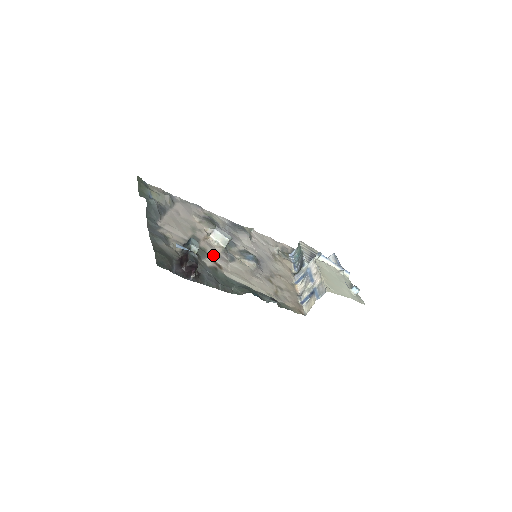
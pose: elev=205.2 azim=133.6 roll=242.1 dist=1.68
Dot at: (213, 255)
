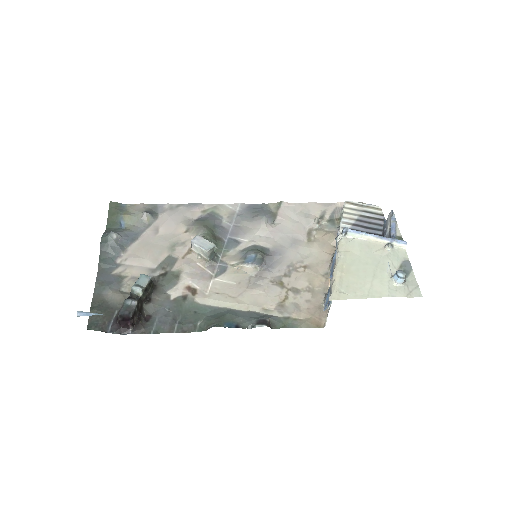
Dot at: (189, 277)
